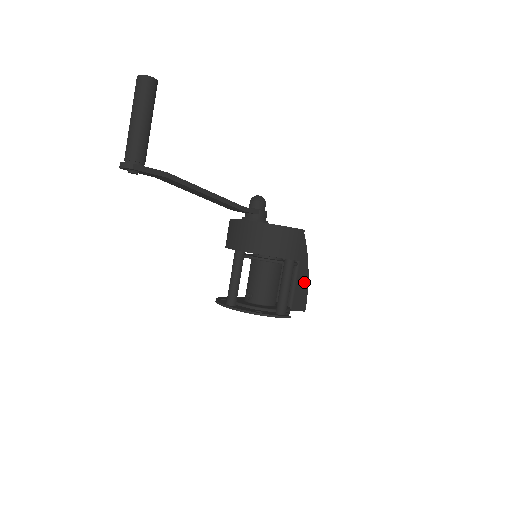
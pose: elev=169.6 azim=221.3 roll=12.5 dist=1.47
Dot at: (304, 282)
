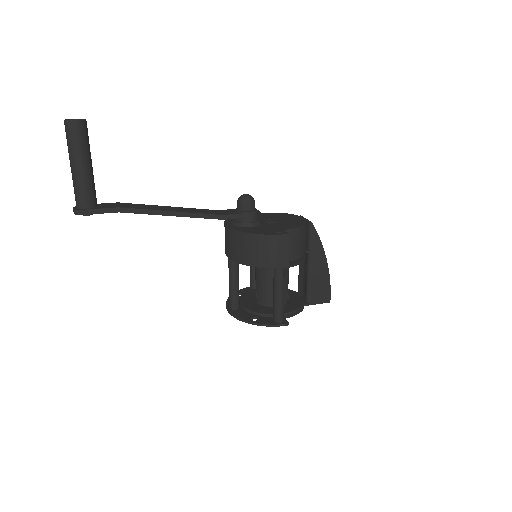
Dot at: (323, 273)
